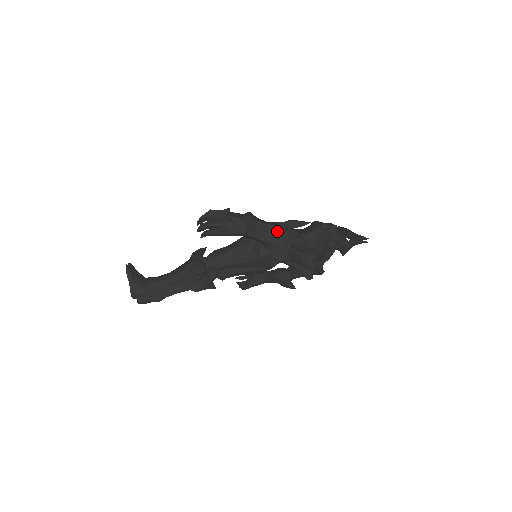
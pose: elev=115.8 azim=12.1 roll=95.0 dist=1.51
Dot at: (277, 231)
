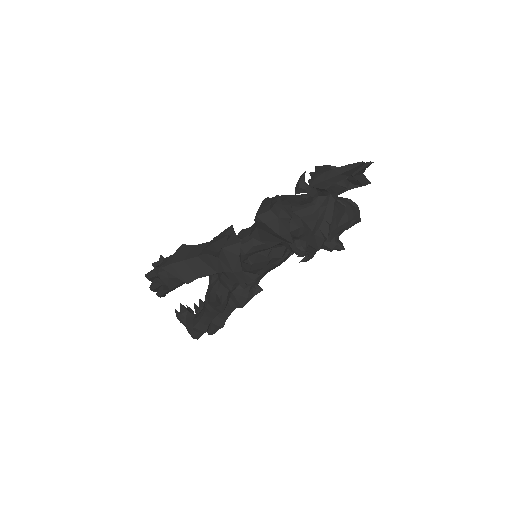
Dot at: (213, 257)
